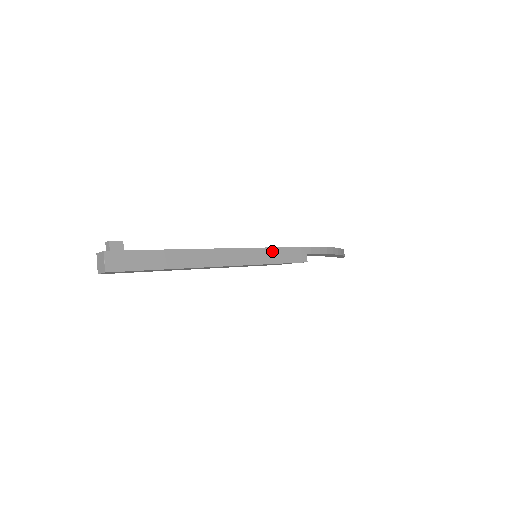
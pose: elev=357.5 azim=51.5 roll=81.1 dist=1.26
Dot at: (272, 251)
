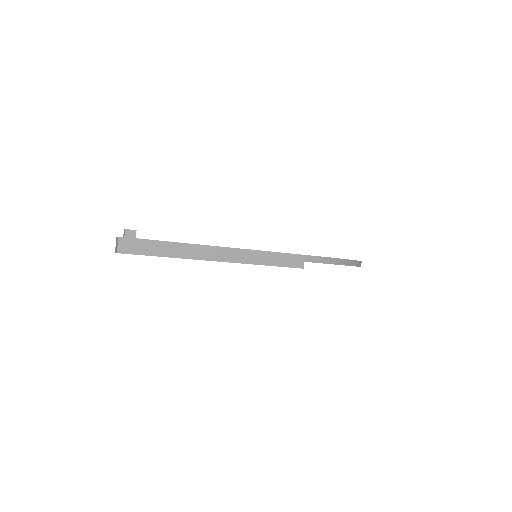
Dot at: (269, 254)
